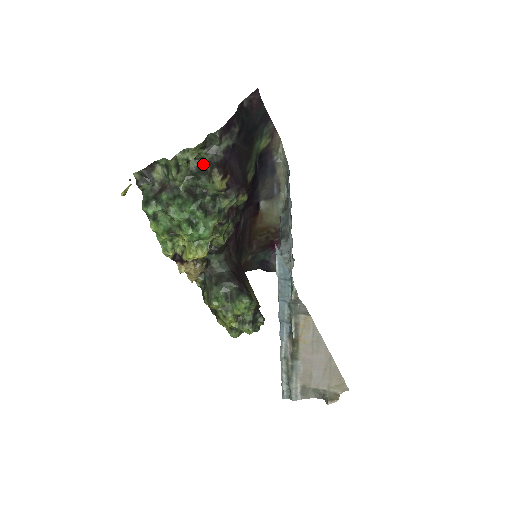
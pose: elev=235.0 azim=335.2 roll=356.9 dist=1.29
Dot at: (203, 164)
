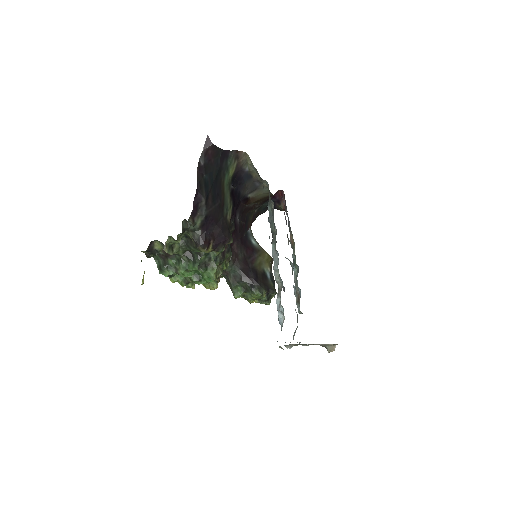
Dot at: (188, 236)
